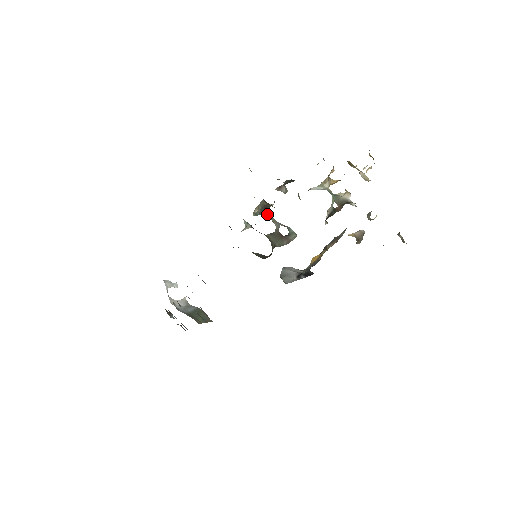
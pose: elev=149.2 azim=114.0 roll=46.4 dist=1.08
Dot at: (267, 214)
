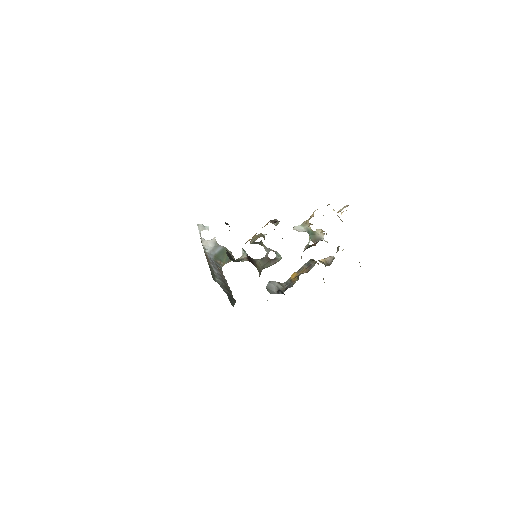
Dot at: (260, 243)
